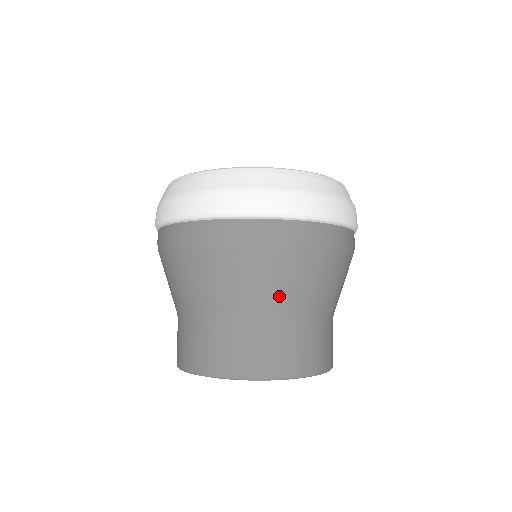
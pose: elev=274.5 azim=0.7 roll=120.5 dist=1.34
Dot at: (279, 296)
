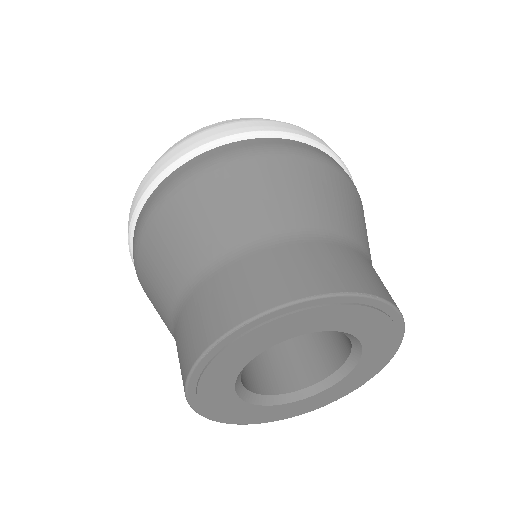
Dot at: (217, 229)
